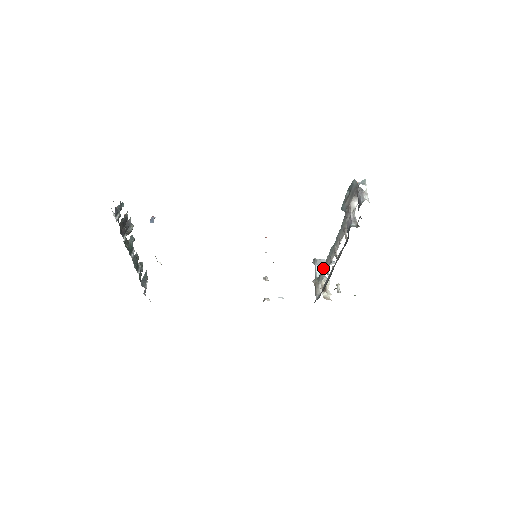
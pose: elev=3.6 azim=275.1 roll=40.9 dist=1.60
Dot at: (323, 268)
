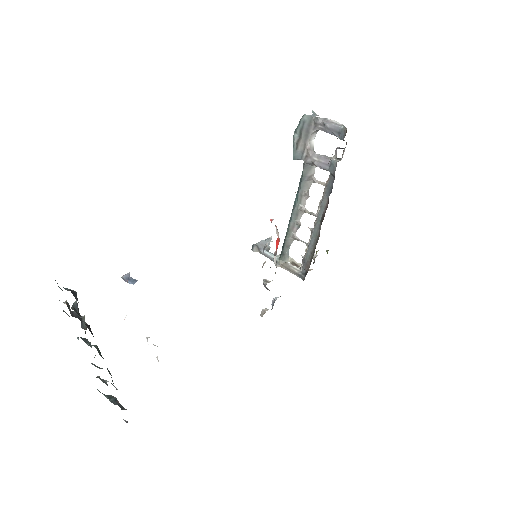
Dot at: (287, 241)
